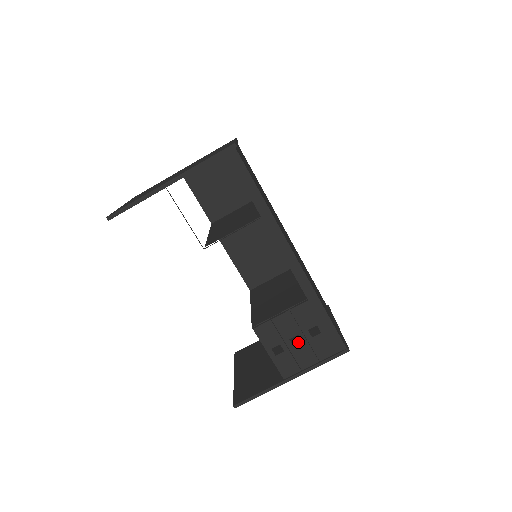
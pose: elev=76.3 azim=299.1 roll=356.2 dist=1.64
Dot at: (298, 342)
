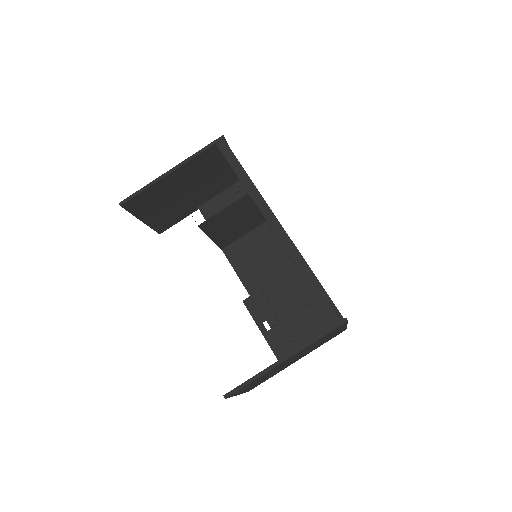
Dot at: occluded
